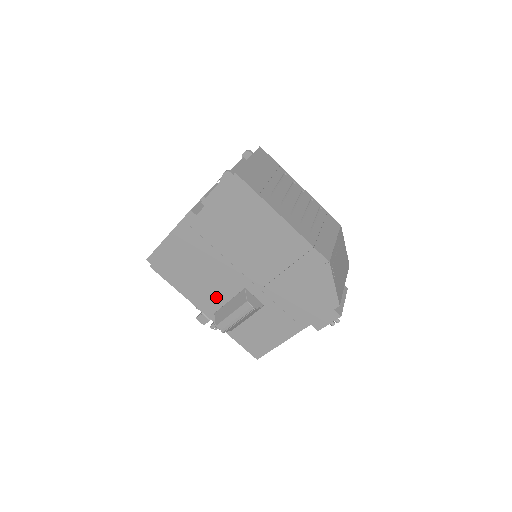
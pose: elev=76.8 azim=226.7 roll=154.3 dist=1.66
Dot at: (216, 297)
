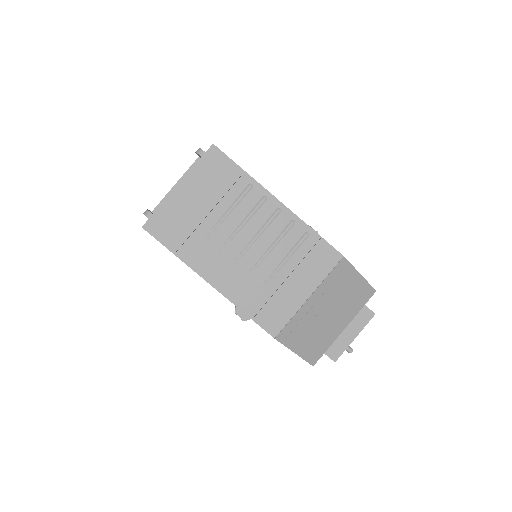
Dot at: occluded
